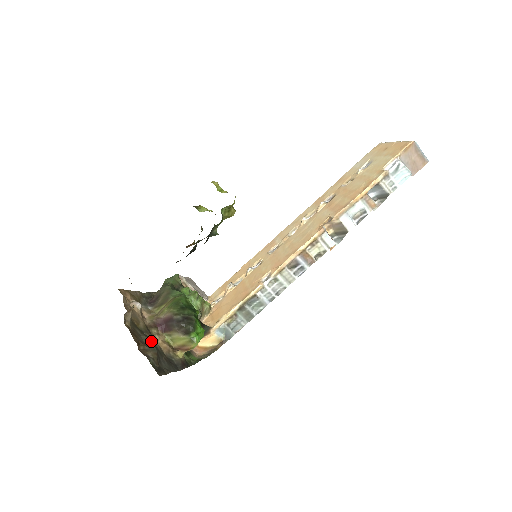
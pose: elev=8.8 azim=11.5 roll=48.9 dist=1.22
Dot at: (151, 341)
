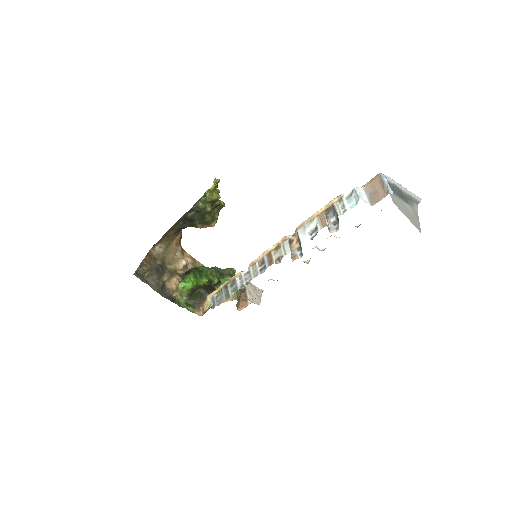
Dot at: (164, 274)
